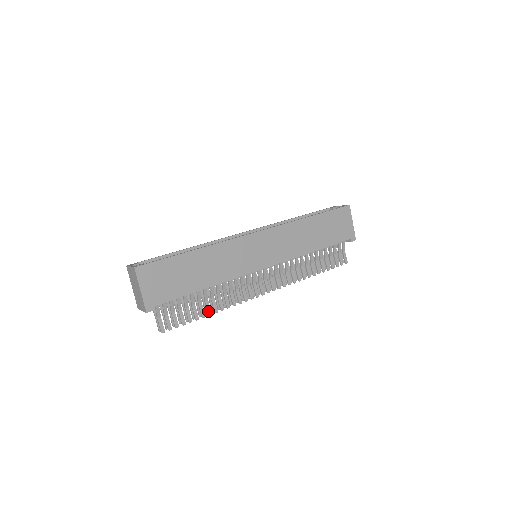
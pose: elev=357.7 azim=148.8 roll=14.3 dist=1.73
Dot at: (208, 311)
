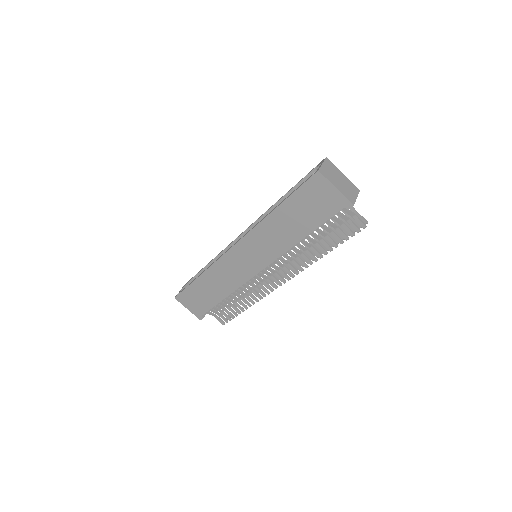
Dot at: (244, 307)
